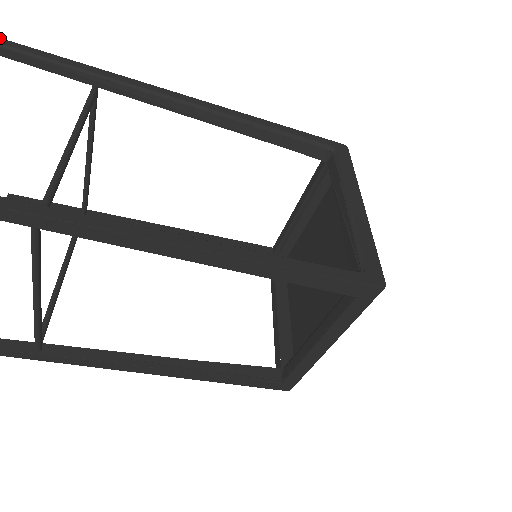
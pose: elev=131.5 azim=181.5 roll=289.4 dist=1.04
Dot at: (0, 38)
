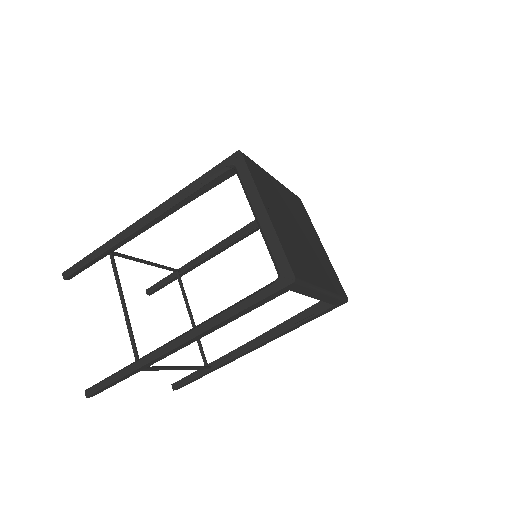
Dot at: (63, 272)
